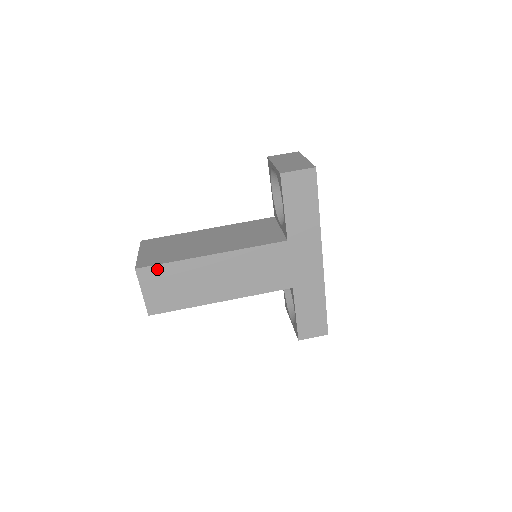
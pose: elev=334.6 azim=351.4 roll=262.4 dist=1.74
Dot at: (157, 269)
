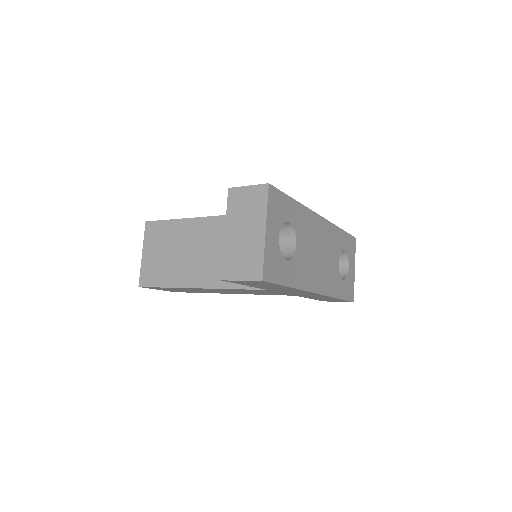
Dot at: occluded
